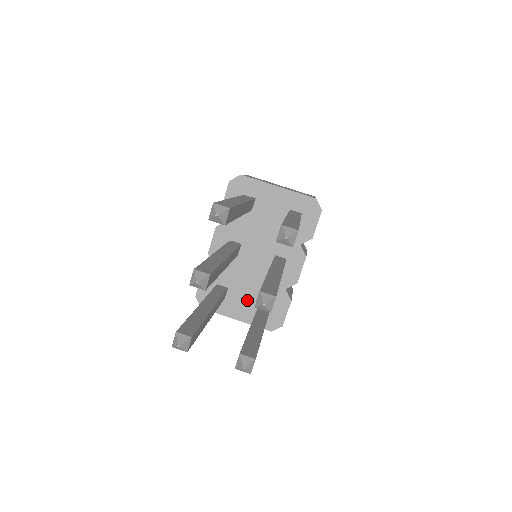
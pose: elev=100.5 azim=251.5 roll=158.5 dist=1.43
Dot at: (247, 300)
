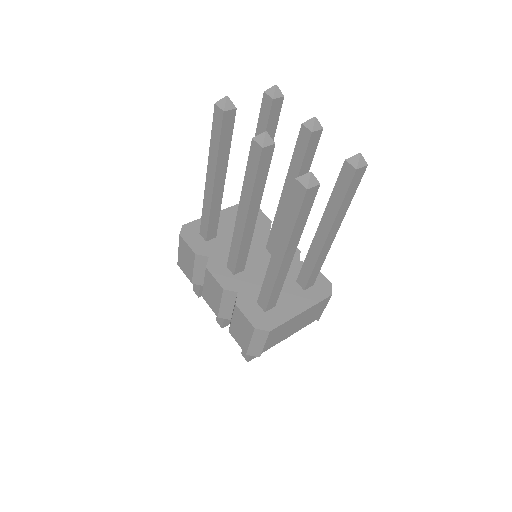
Dot at: (289, 292)
